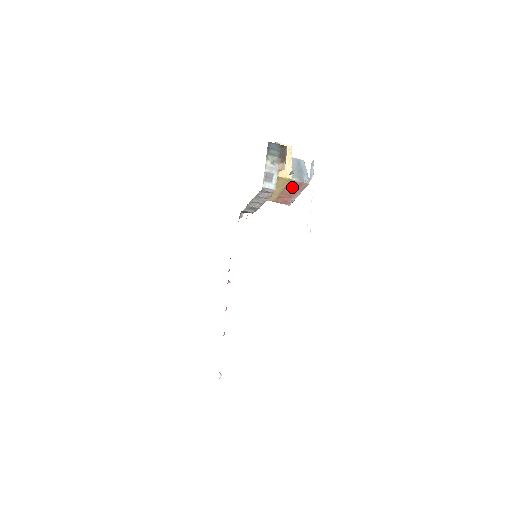
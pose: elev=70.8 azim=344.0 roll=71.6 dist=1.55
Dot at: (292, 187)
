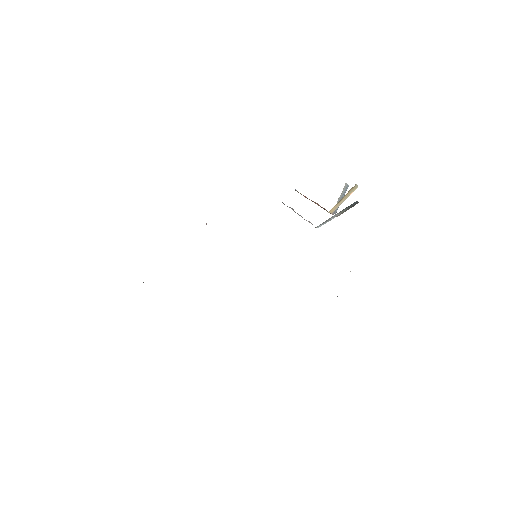
Dot at: occluded
